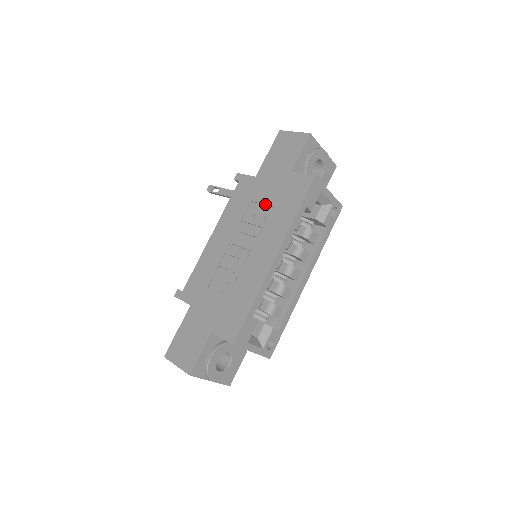
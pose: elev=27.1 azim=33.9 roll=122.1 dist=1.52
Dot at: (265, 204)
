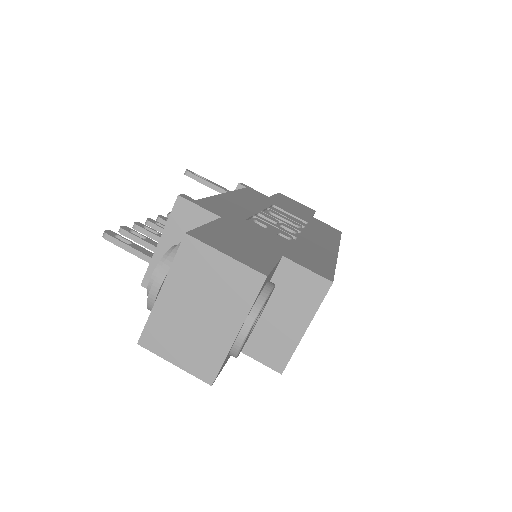
Dot at: (295, 215)
